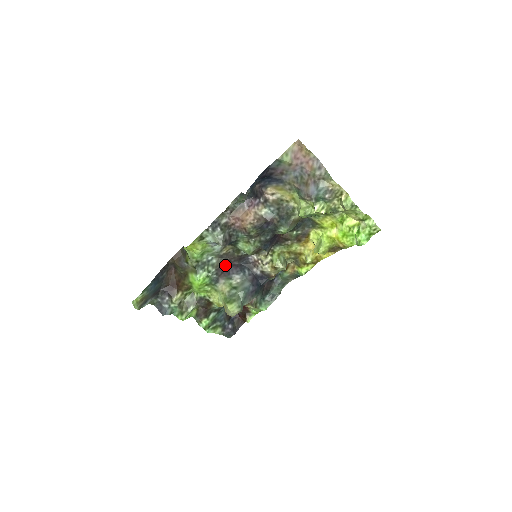
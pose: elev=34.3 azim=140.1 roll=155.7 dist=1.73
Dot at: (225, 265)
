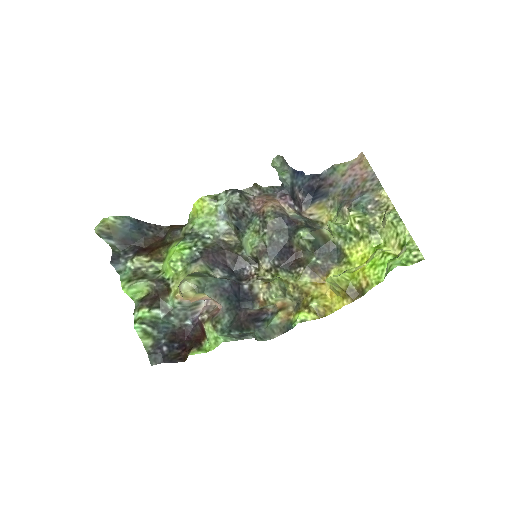
Dot at: (216, 253)
